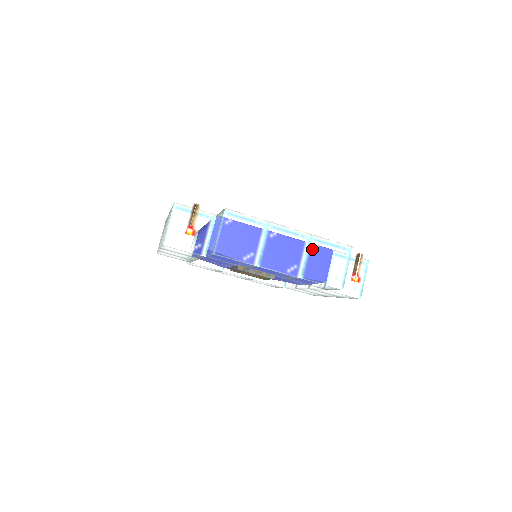
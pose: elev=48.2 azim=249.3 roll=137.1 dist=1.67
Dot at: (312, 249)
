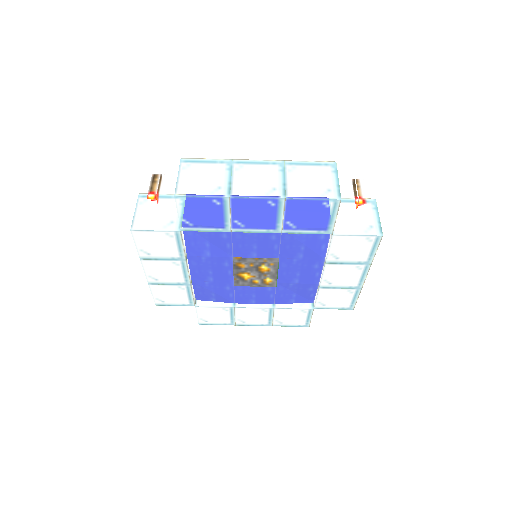
Dot at: (289, 172)
